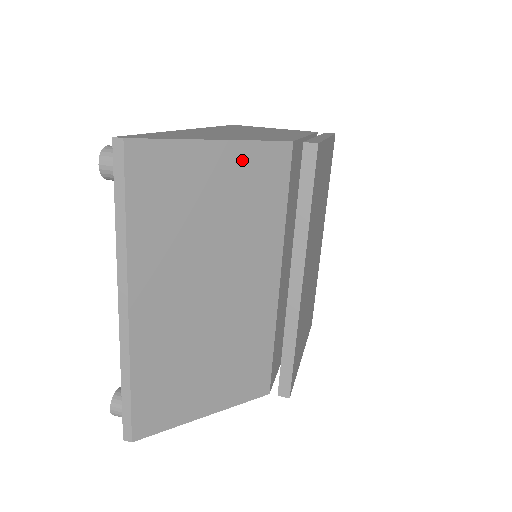
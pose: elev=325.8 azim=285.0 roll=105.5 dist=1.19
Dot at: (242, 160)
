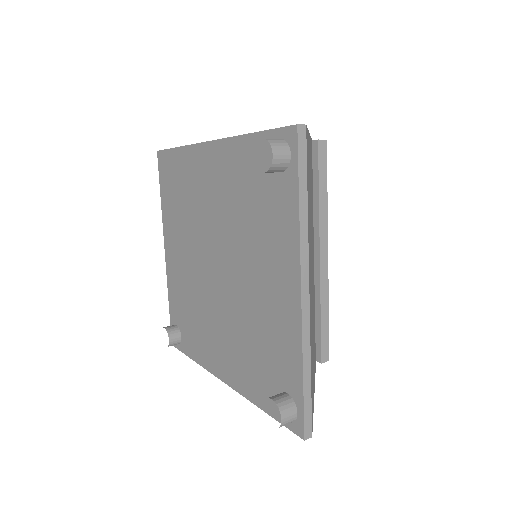
Dot at: (310, 152)
